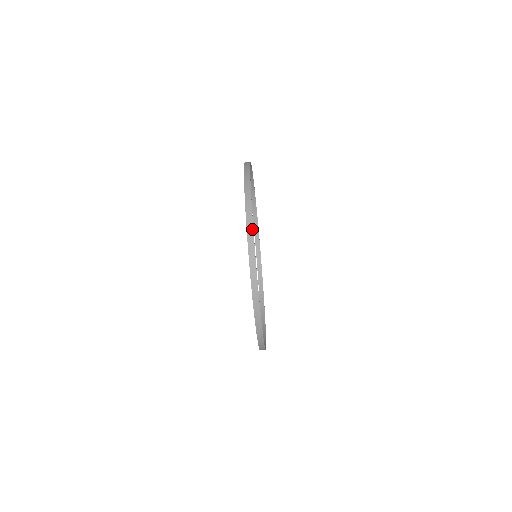
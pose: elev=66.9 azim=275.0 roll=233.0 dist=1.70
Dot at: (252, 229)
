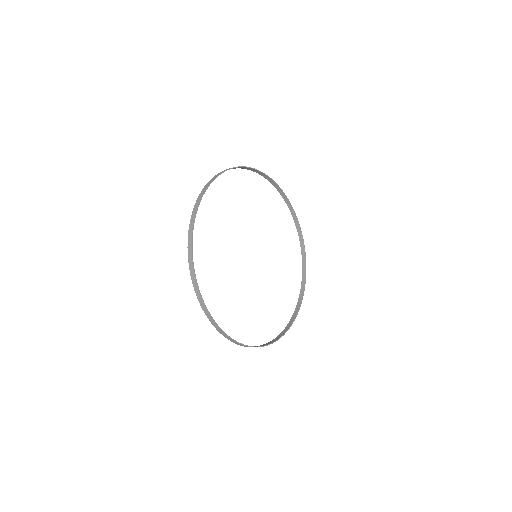
Dot at: (215, 324)
